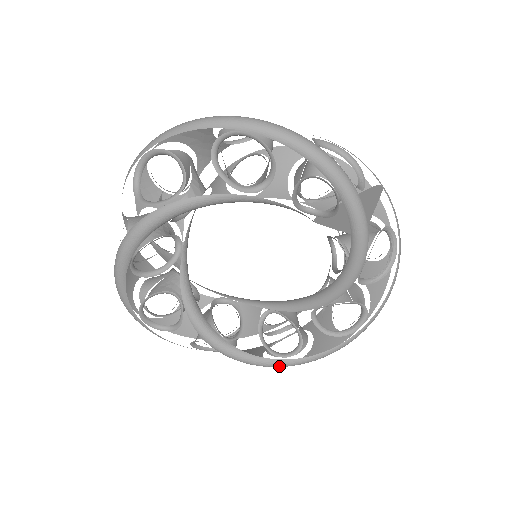
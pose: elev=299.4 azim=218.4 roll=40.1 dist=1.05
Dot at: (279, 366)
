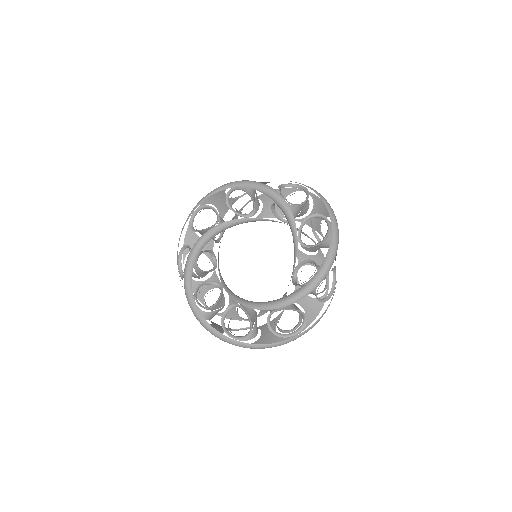
Dot at: (315, 282)
